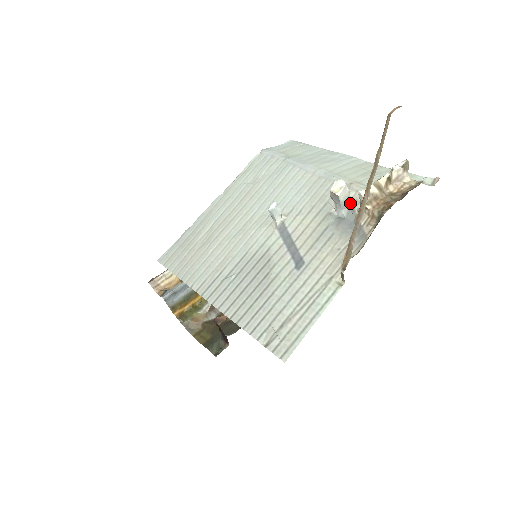
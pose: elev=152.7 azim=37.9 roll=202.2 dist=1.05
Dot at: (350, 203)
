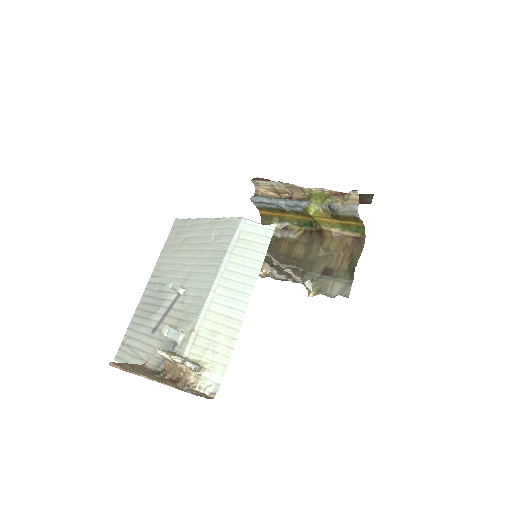
Dot at: (176, 341)
